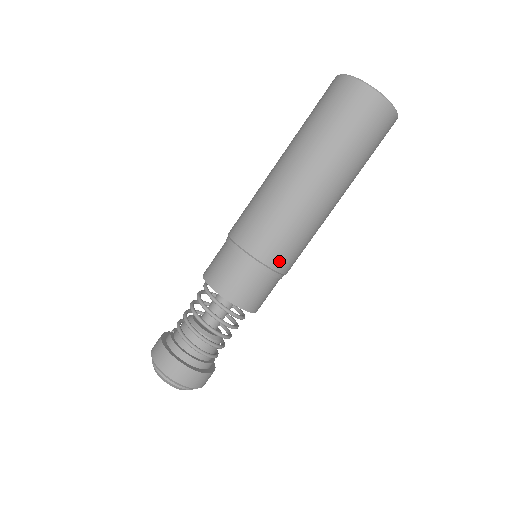
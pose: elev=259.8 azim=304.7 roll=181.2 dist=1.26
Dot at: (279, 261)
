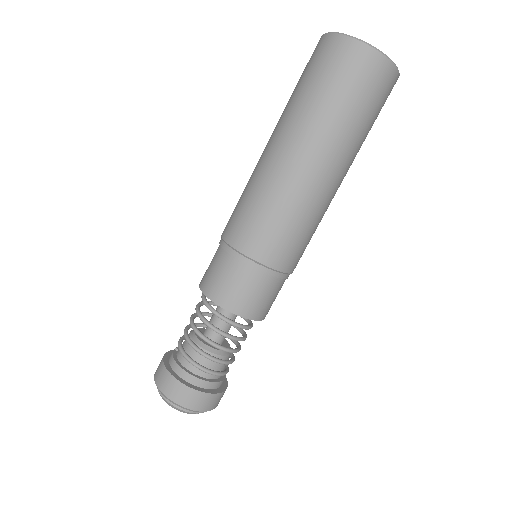
Dot at: (277, 258)
